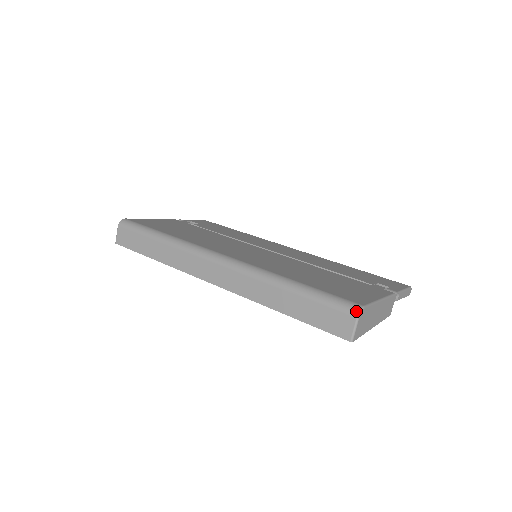
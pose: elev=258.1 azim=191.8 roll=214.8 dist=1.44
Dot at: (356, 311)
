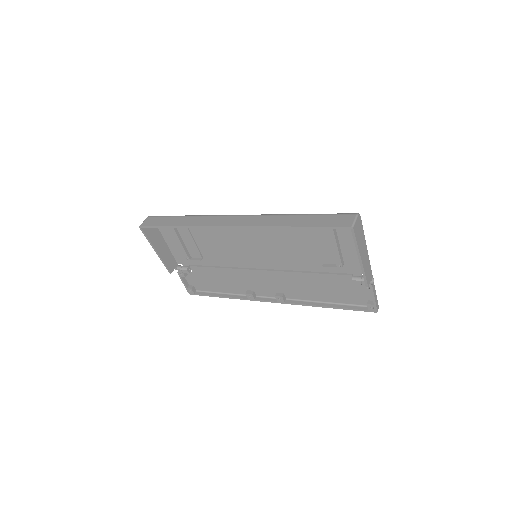
Dot at: (356, 213)
